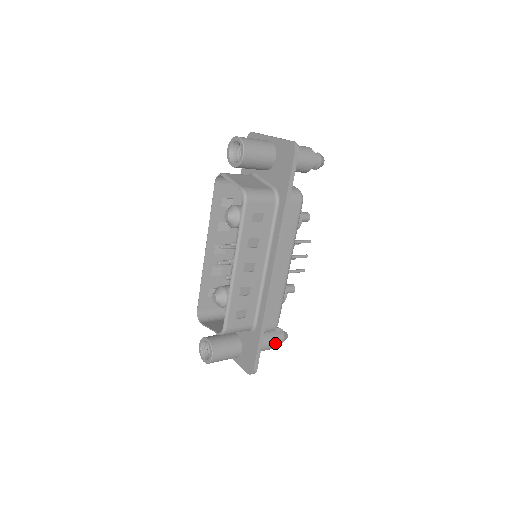
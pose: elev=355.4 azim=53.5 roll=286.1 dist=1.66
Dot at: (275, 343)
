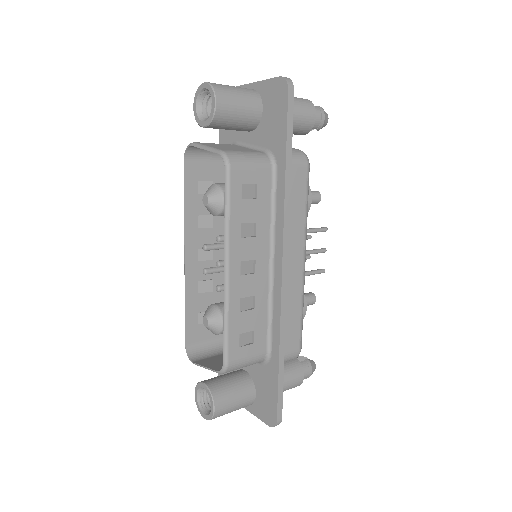
Dot at: (300, 377)
